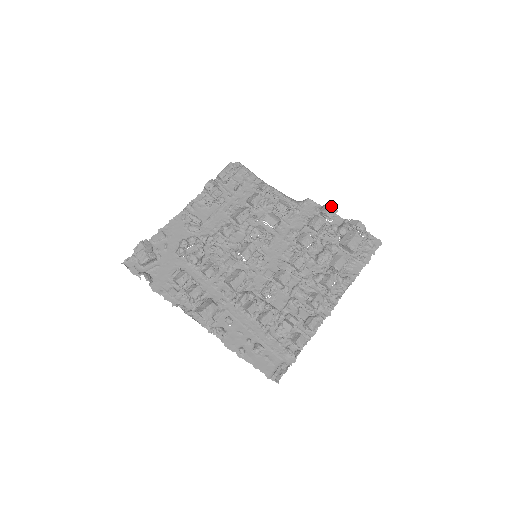
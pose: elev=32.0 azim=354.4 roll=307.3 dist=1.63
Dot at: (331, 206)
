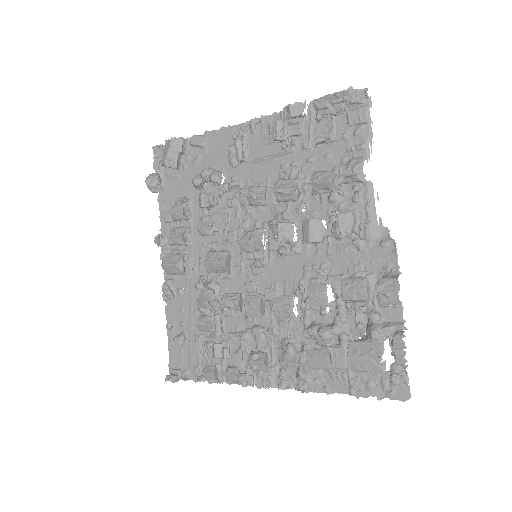
Dot at: (395, 290)
